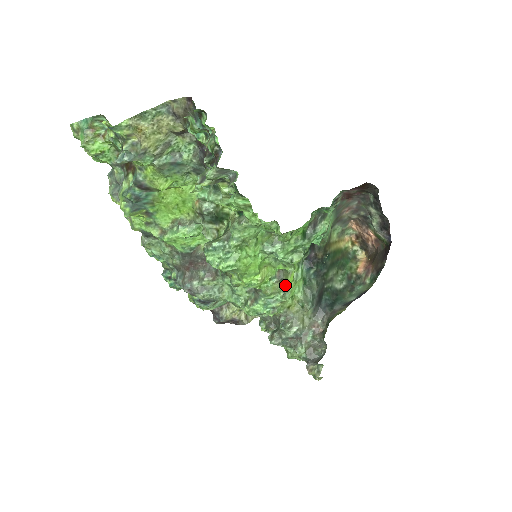
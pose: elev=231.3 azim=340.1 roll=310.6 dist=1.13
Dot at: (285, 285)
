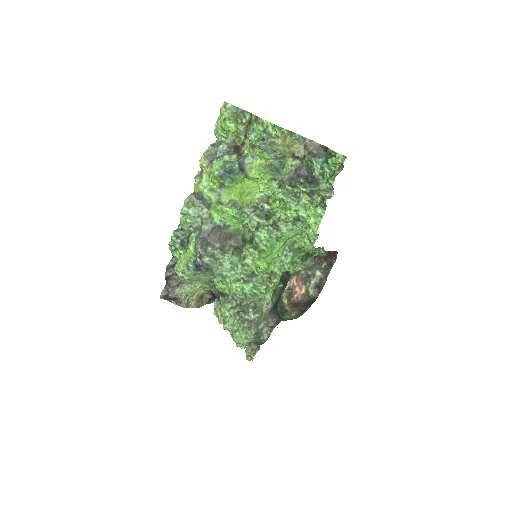
Dot at: (269, 283)
